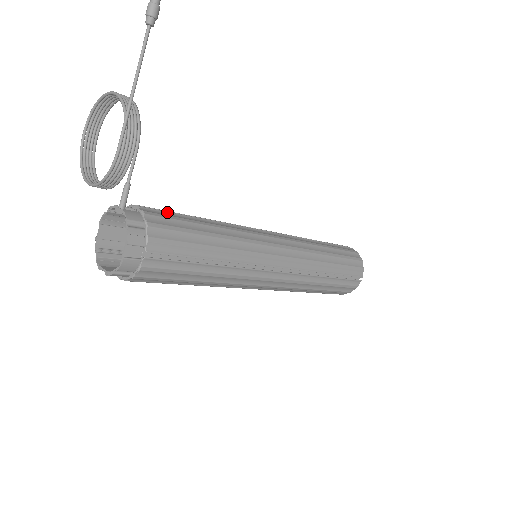
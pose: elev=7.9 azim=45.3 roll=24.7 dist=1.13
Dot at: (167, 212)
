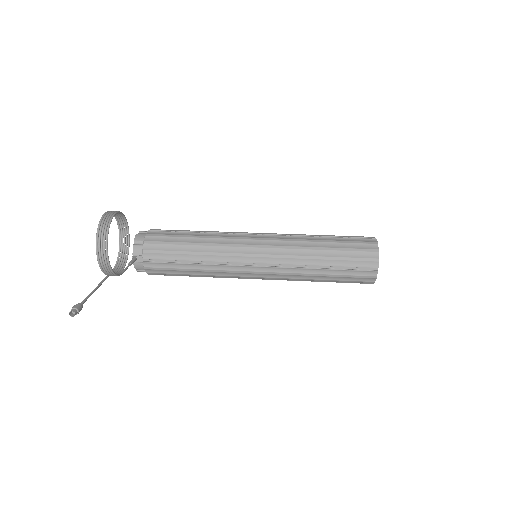
Dot at: (163, 263)
